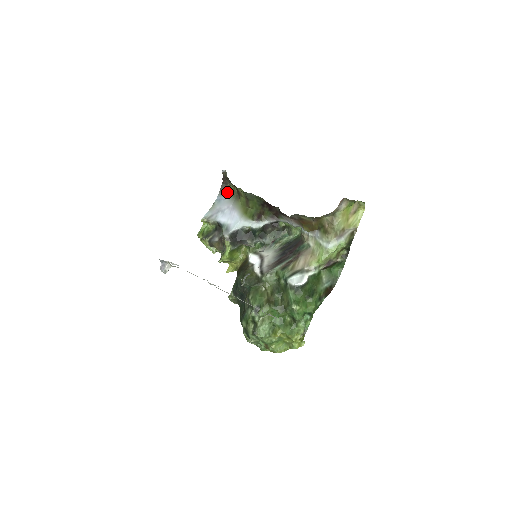
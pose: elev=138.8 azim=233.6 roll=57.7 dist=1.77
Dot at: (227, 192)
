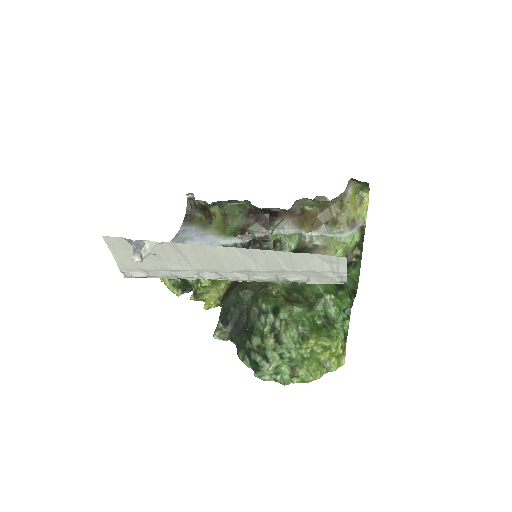
Dot at: (193, 222)
